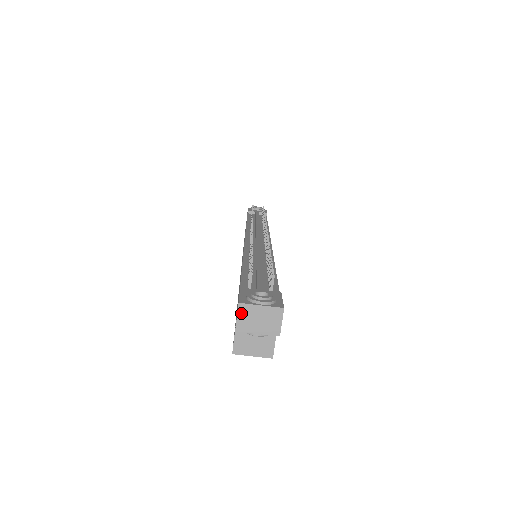
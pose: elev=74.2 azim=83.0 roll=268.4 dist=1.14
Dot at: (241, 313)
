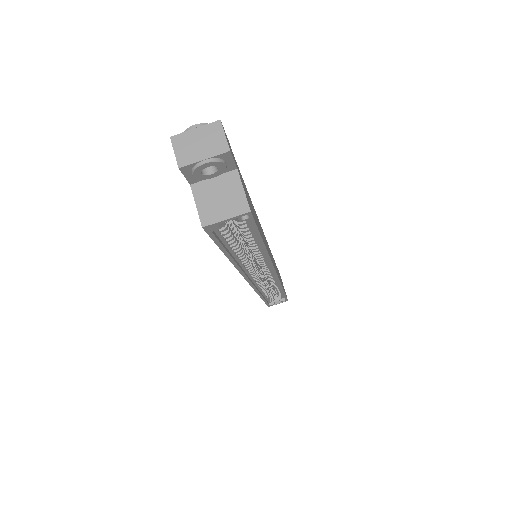
Dot at: (177, 146)
